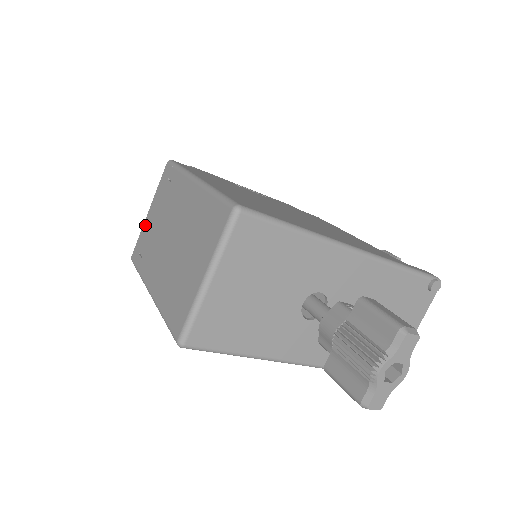
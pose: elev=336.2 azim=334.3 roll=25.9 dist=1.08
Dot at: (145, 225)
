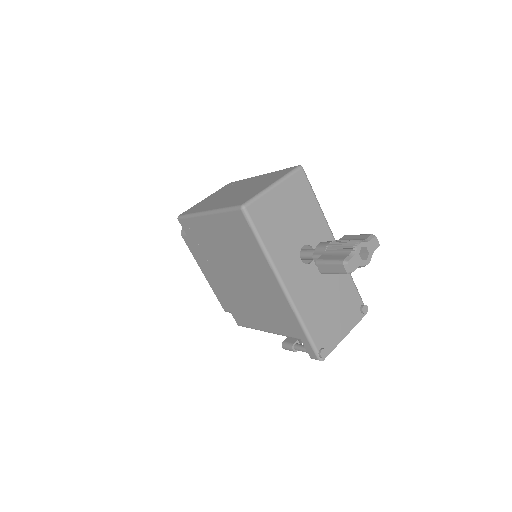
Dot at: (200, 202)
